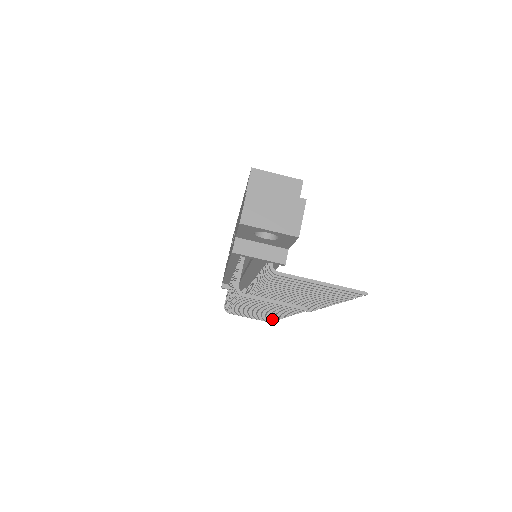
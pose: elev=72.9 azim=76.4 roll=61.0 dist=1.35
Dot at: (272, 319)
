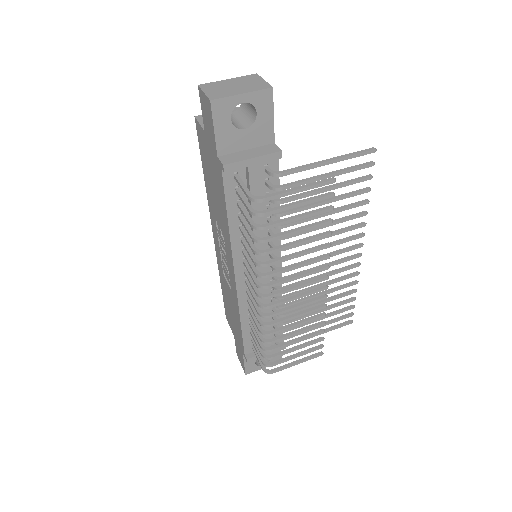
Dot at: (319, 324)
